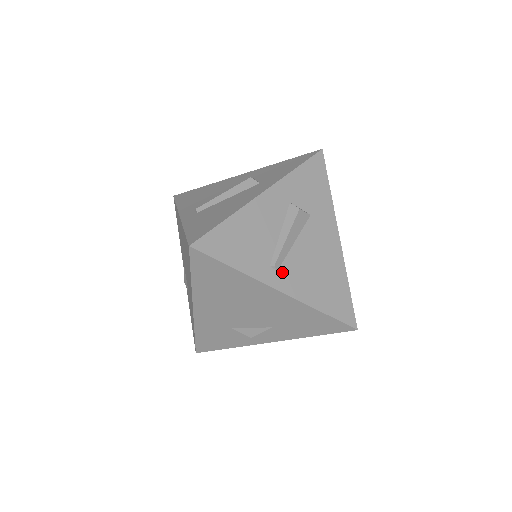
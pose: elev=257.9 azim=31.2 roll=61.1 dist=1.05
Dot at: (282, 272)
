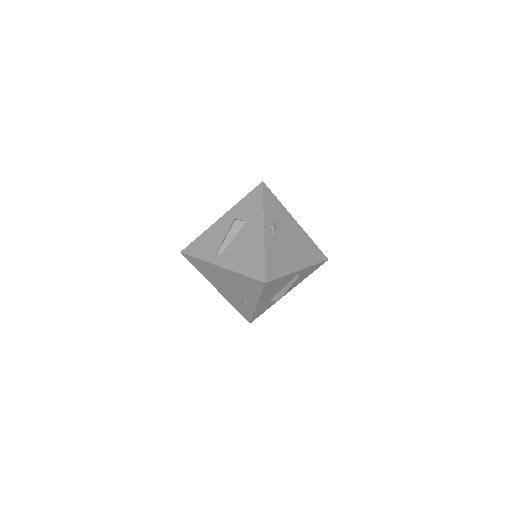
Dot at: (223, 256)
